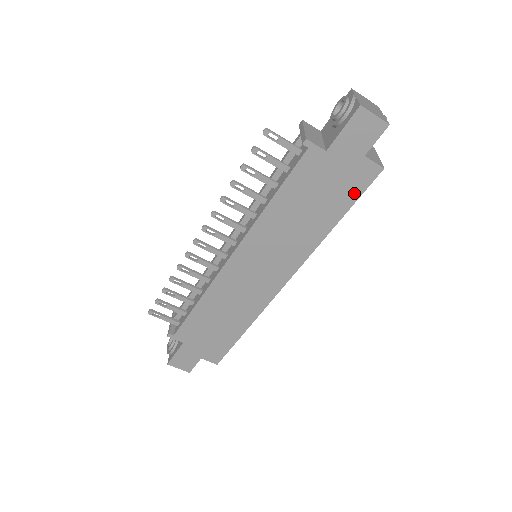
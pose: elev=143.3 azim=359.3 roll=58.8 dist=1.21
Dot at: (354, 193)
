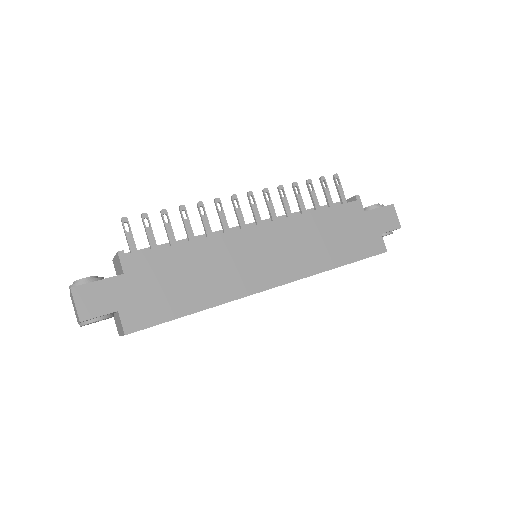
Dot at: (364, 253)
